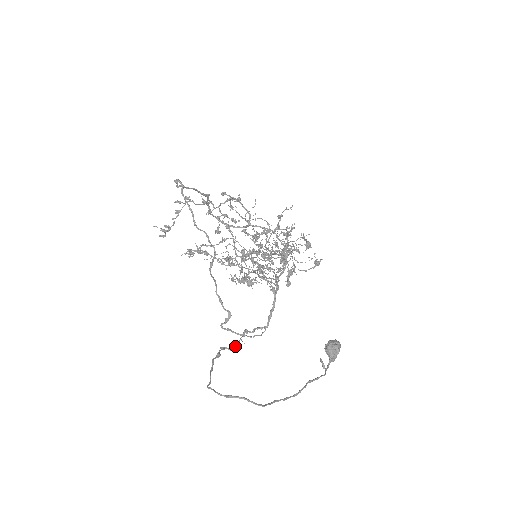
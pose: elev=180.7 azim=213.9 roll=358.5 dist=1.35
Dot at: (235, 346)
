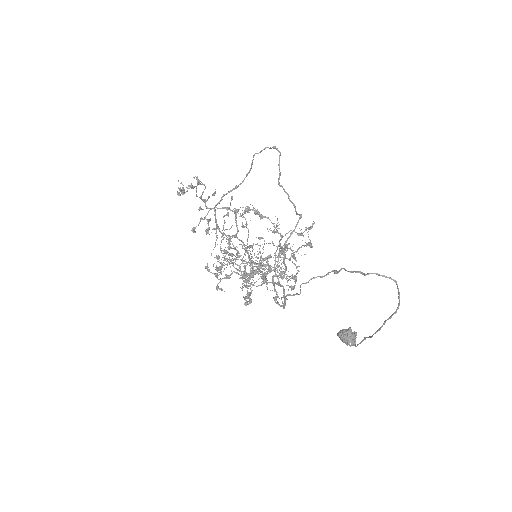
Dot at: (296, 294)
